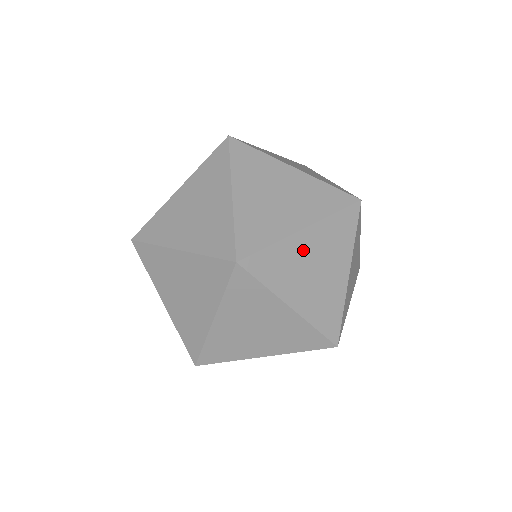
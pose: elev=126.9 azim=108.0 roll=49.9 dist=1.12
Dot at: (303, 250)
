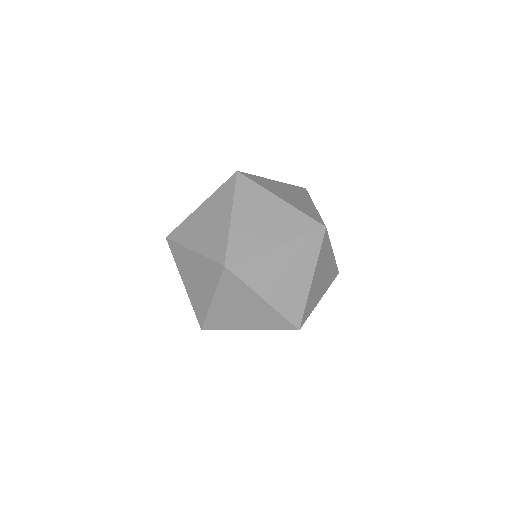
Dot at: (277, 186)
